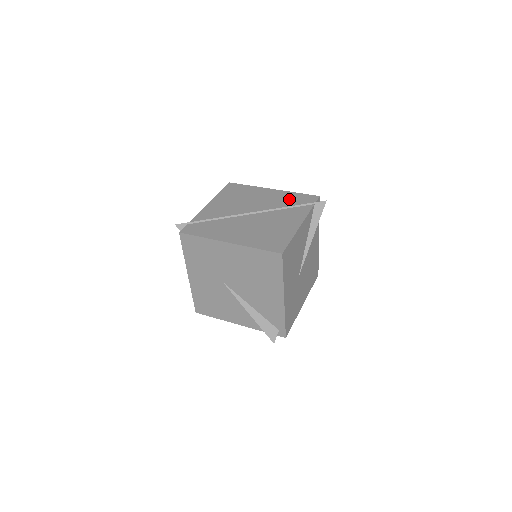
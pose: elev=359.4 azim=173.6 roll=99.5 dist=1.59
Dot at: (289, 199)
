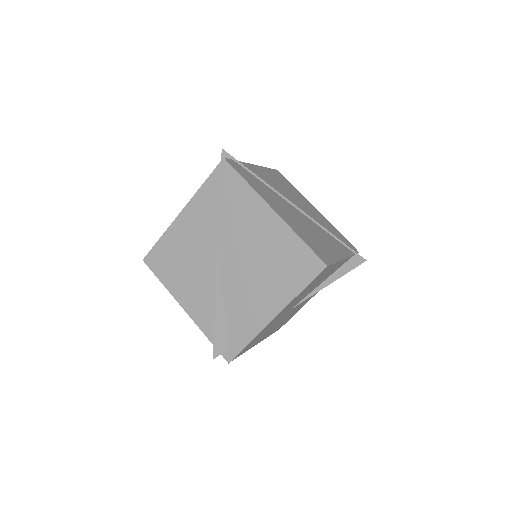
Dot at: (333, 230)
